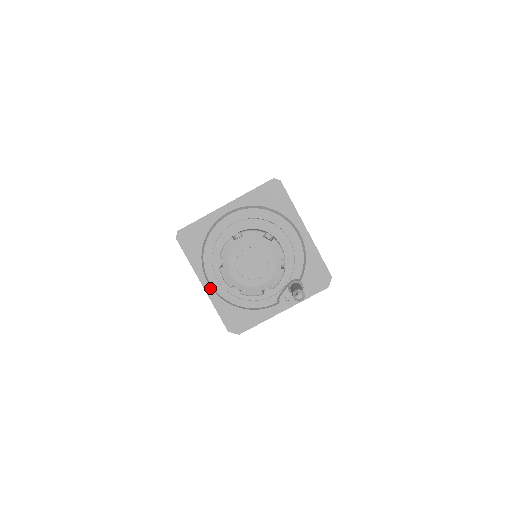
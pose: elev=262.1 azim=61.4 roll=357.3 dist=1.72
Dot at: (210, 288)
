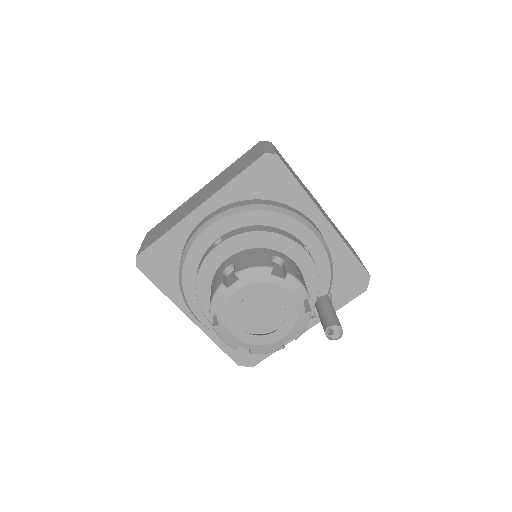
Dot at: occluded
